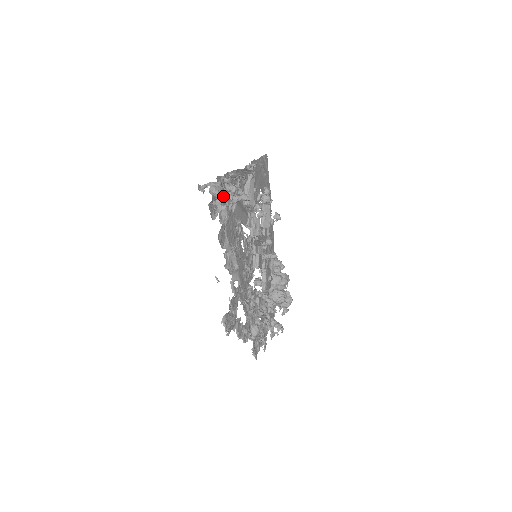
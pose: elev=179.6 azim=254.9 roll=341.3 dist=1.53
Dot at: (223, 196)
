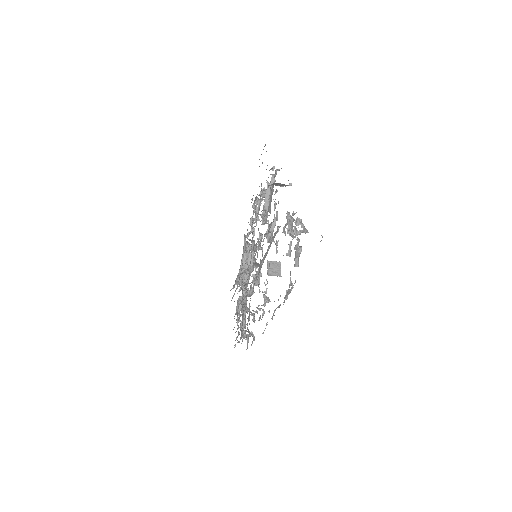
Dot at: occluded
